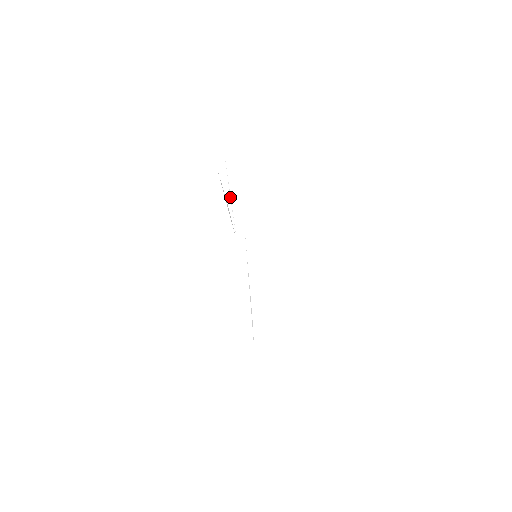
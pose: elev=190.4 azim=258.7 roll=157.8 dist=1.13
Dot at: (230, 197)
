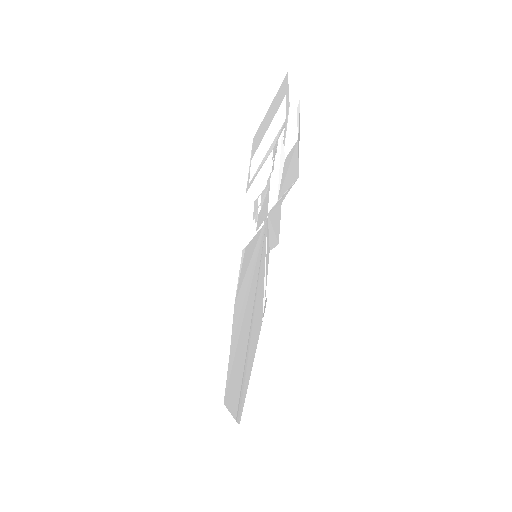
Dot at: (280, 163)
